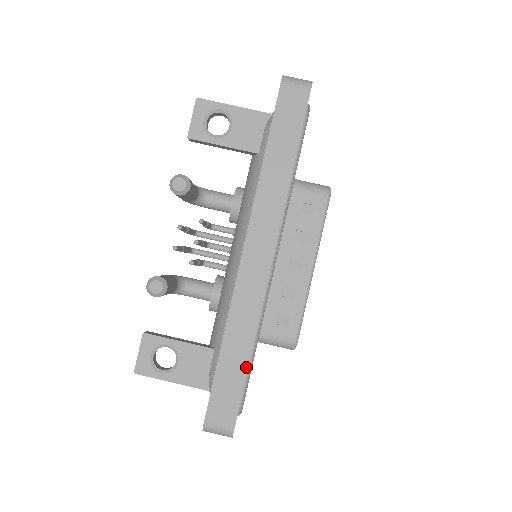
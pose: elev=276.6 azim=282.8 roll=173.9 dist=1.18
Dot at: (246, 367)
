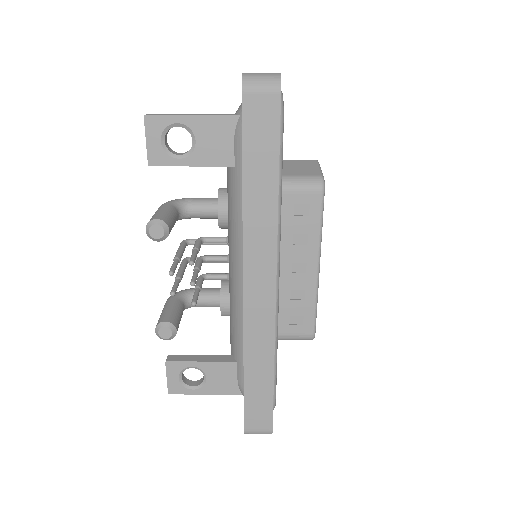
Dot at: (271, 384)
